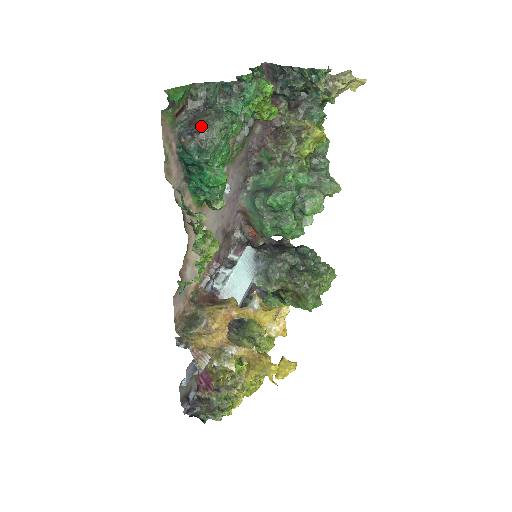
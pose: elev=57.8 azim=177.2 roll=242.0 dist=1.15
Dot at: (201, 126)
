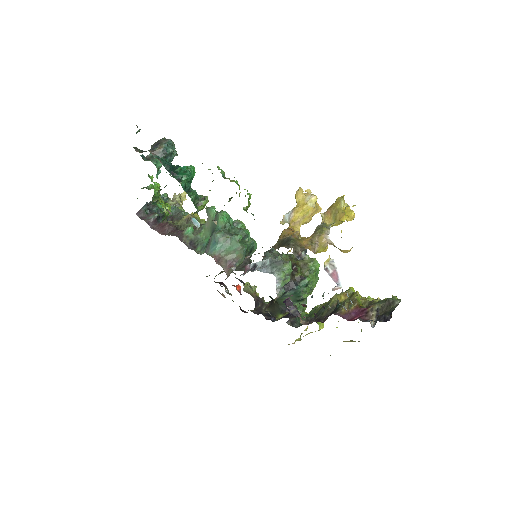
Dot at: (158, 142)
